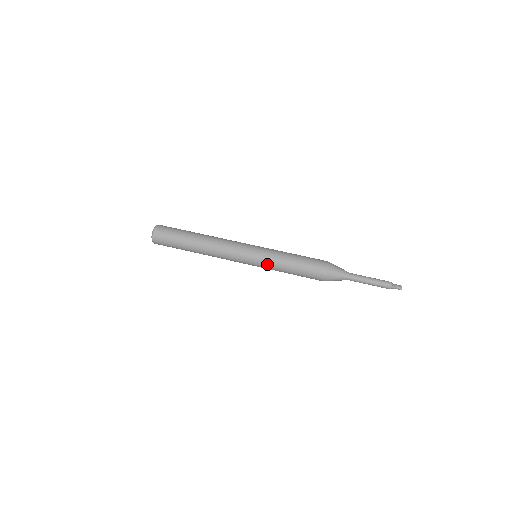
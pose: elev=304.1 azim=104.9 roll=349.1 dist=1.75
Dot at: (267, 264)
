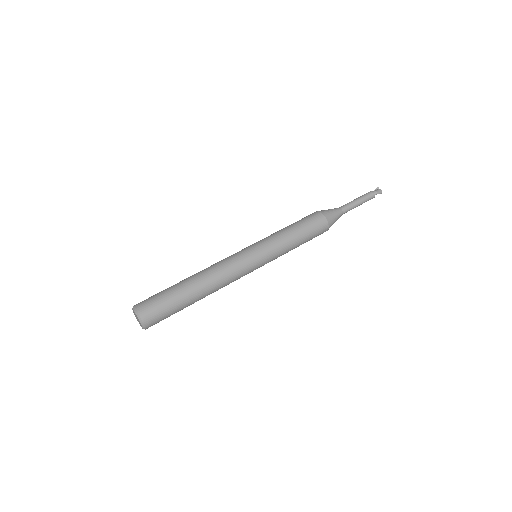
Dot at: (276, 258)
